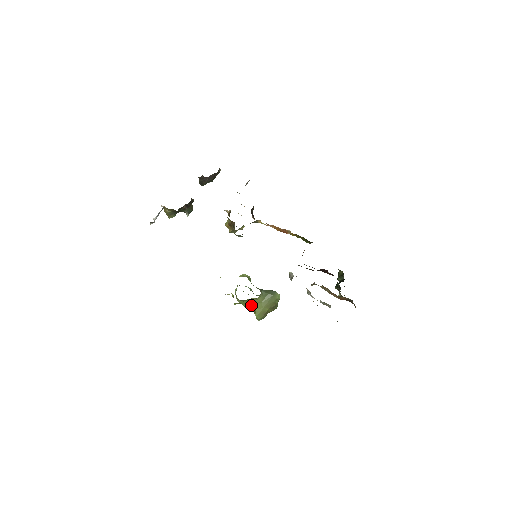
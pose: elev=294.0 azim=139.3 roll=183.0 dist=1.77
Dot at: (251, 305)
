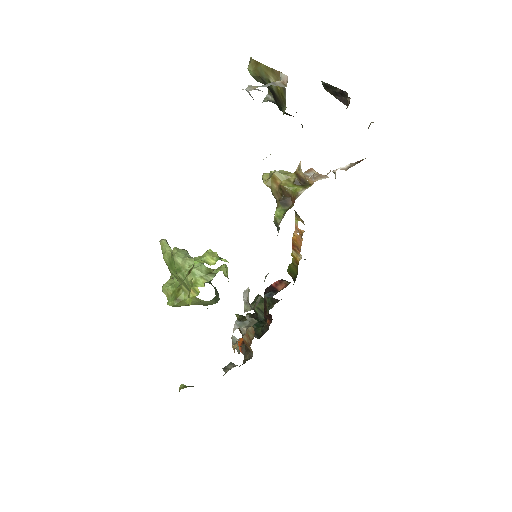
Dot at: occluded
